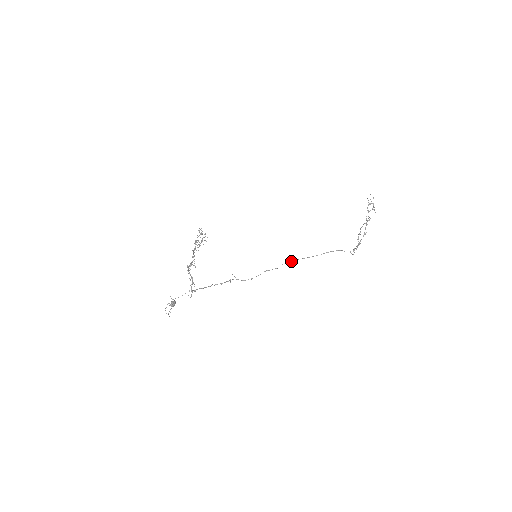
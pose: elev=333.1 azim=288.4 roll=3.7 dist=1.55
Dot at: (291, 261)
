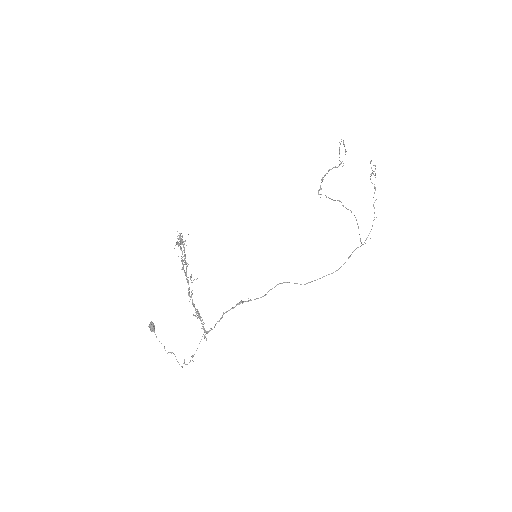
Dot at: (320, 278)
